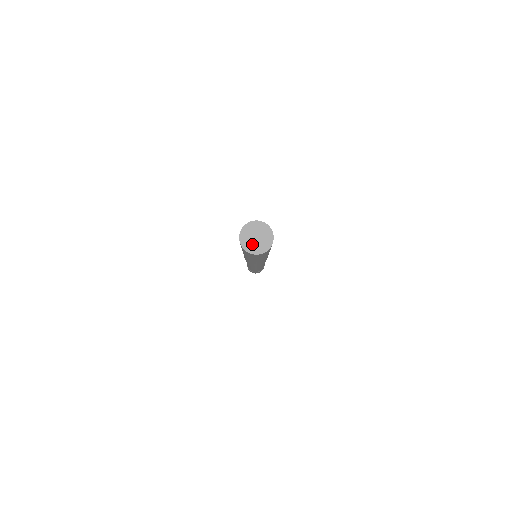
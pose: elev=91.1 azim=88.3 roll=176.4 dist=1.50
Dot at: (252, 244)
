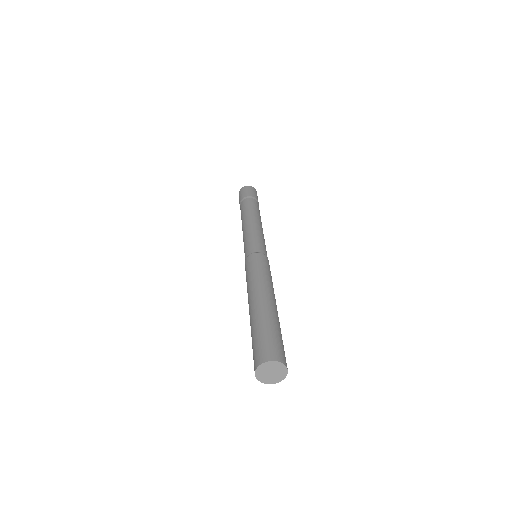
Dot at: (270, 378)
